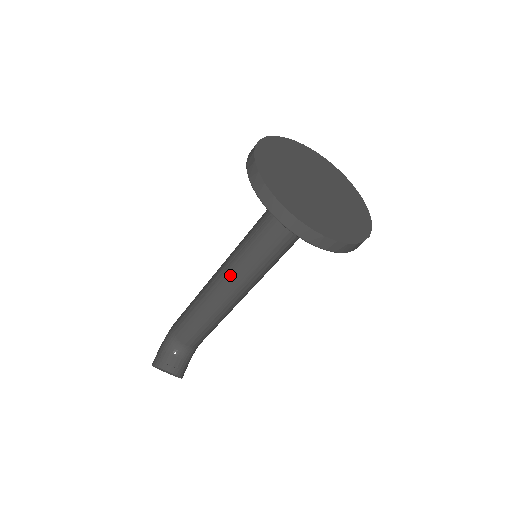
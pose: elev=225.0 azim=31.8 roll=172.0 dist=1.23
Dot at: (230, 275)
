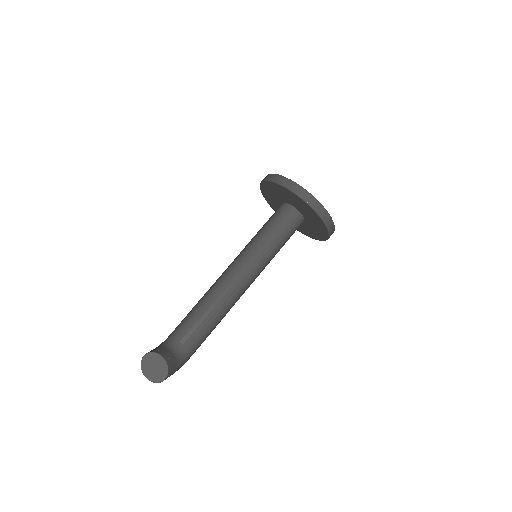
Dot at: (236, 262)
